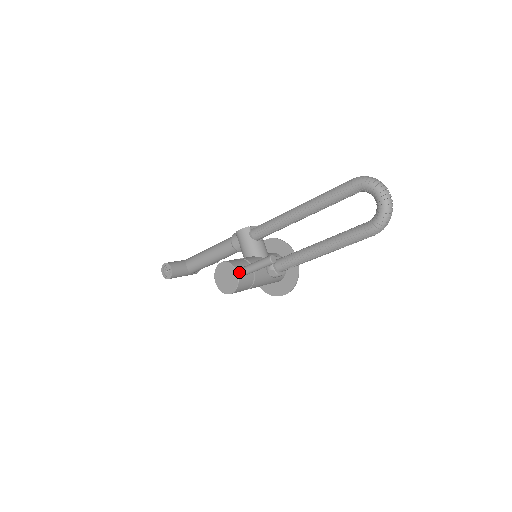
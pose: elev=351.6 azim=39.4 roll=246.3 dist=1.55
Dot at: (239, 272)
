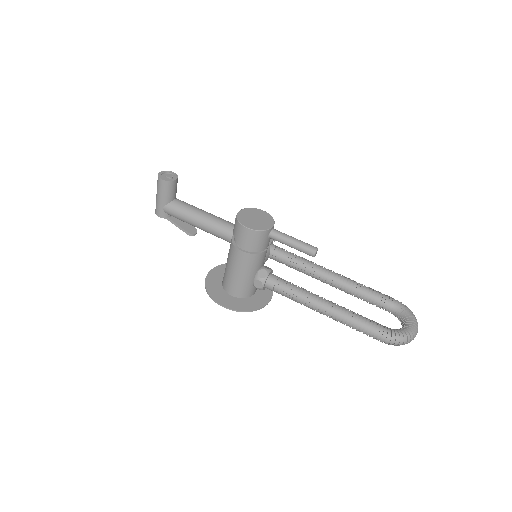
Dot at: (273, 228)
